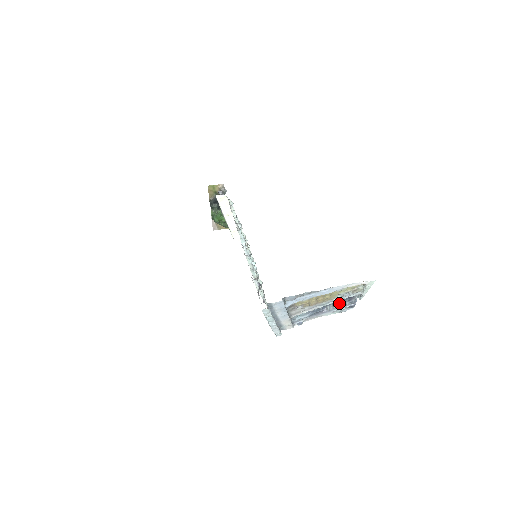
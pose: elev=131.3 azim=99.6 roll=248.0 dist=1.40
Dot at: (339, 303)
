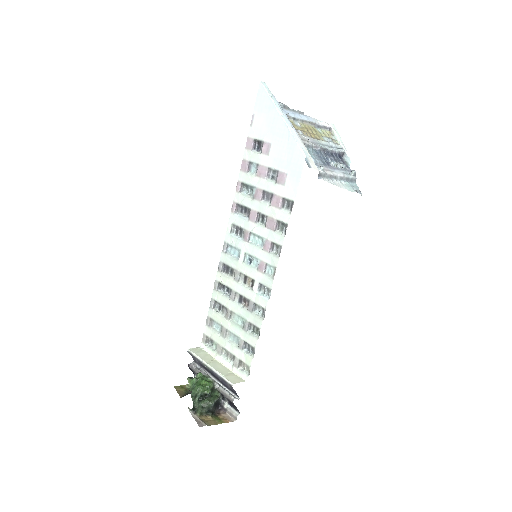
Dot at: (337, 163)
